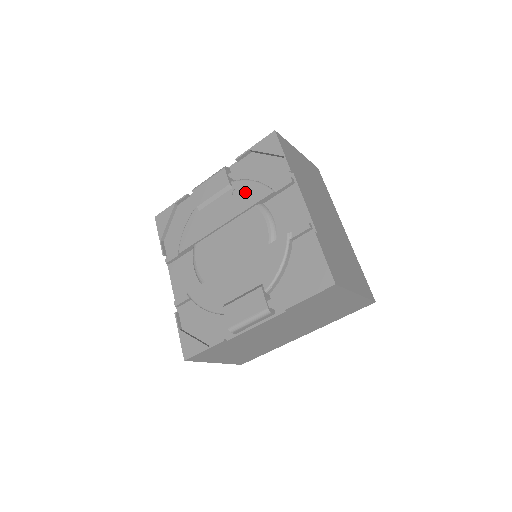
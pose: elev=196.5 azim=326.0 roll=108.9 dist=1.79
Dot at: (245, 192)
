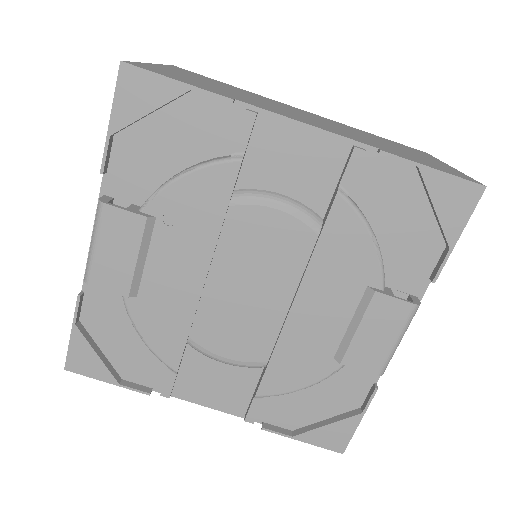
Dot at: (189, 203)
